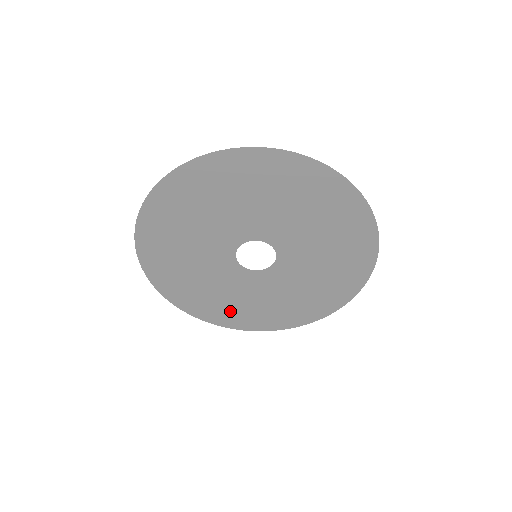
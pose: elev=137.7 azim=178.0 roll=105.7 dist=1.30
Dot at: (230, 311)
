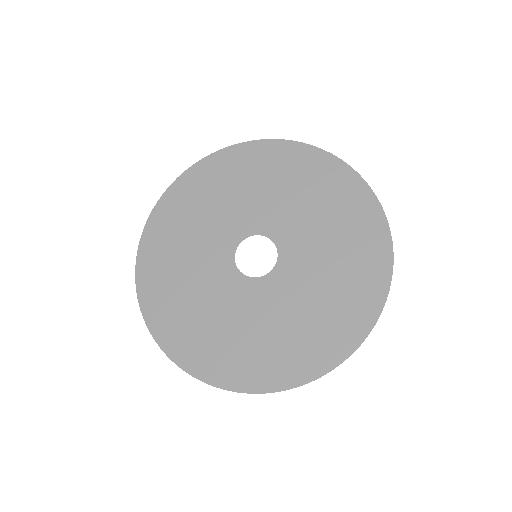
Dot at: (170, 300)
